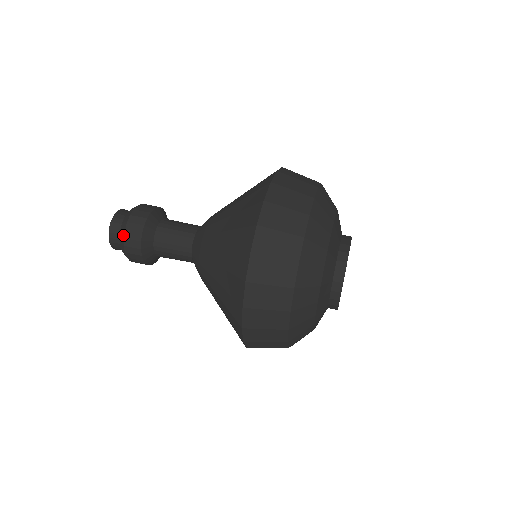
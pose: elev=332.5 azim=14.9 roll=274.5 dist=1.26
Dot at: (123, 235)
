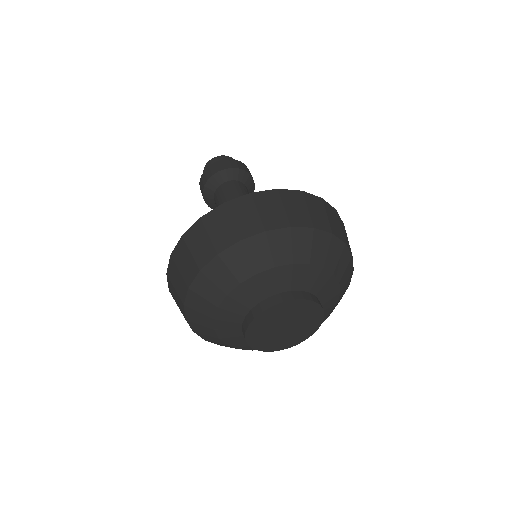
Dot at: (206, 169)
